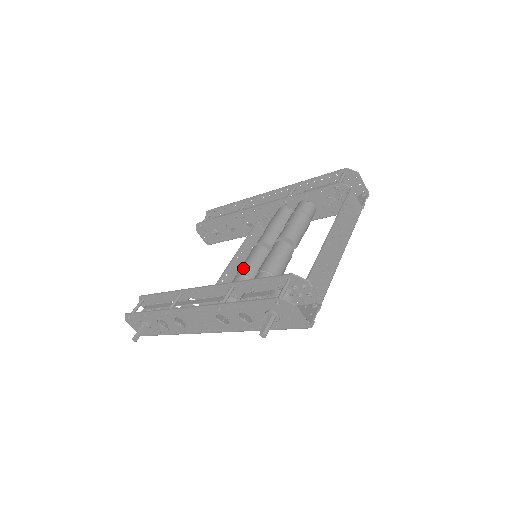
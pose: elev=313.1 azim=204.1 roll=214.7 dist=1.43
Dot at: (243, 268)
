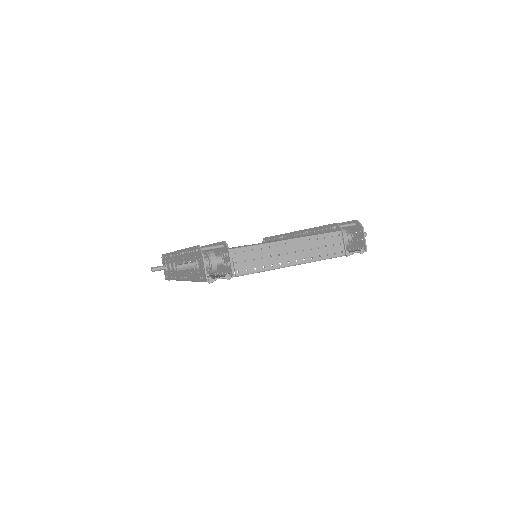
Dot at: occluded
